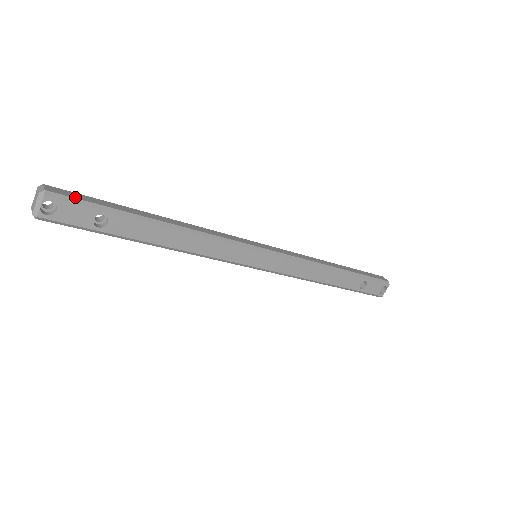
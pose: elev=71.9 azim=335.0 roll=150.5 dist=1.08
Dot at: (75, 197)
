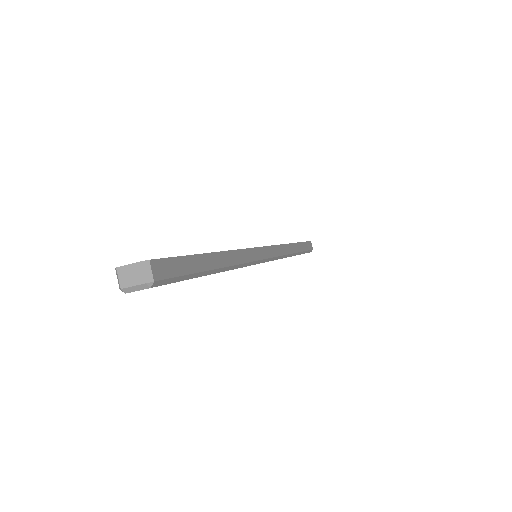
Dot at: (173, 274)
